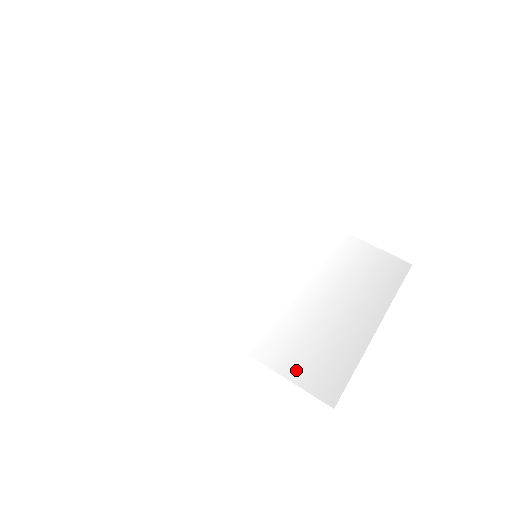
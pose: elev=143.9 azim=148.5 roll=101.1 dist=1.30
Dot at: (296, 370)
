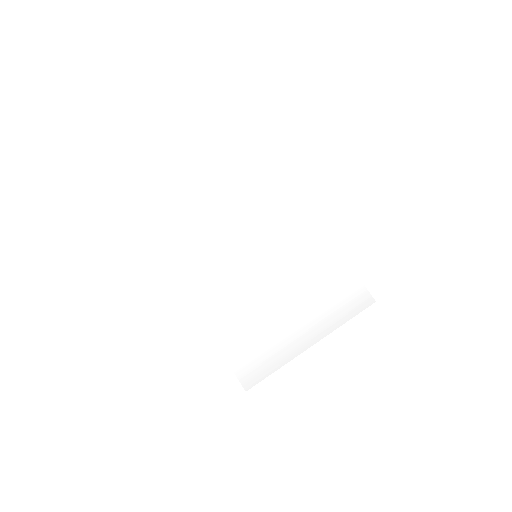
Dot at: (236, 358)
